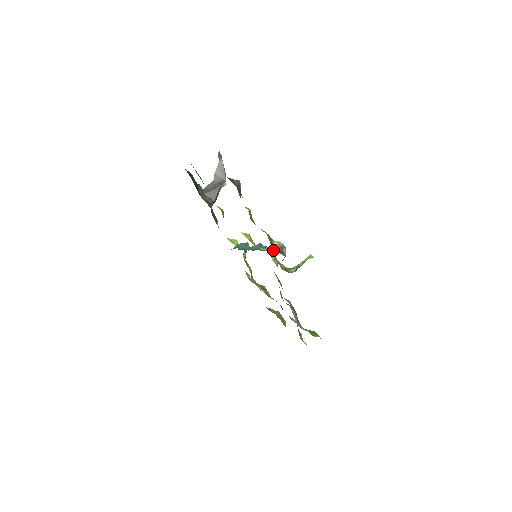
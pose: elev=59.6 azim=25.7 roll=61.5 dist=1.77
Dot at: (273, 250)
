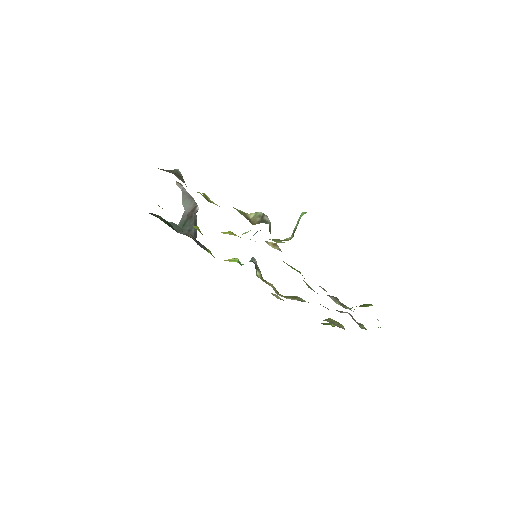
Dot at: (251, 223)
